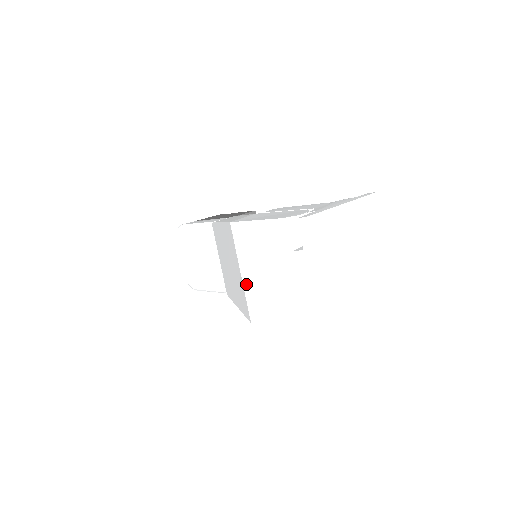
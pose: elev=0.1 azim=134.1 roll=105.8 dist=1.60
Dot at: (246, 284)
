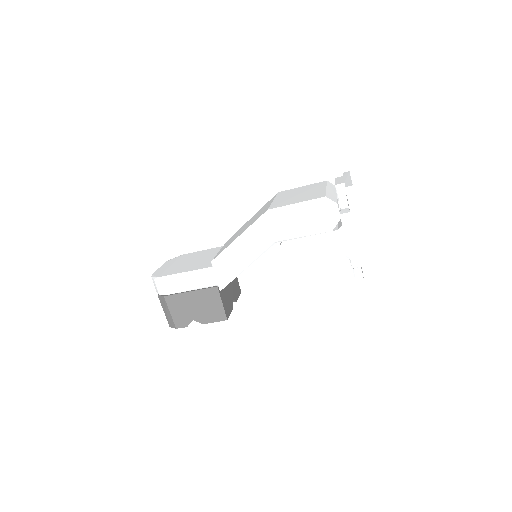
Dot at: (276, 201)
